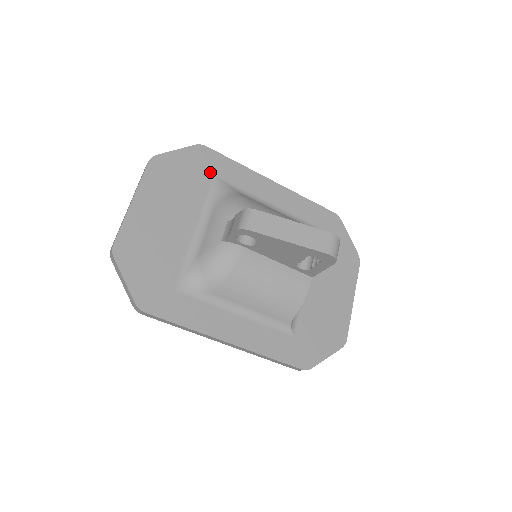
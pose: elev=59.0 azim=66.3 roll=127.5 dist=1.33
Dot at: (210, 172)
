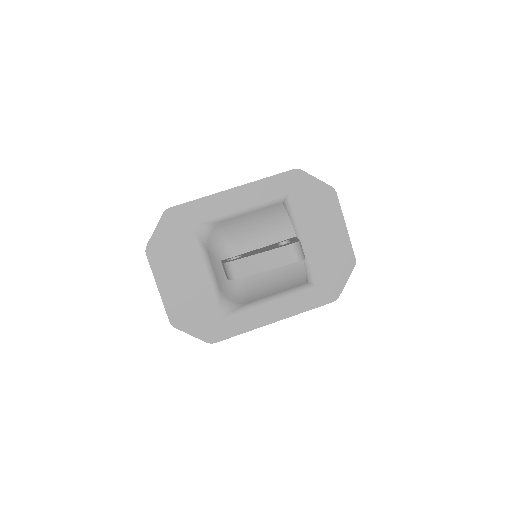
Dot at: (186, 224)
